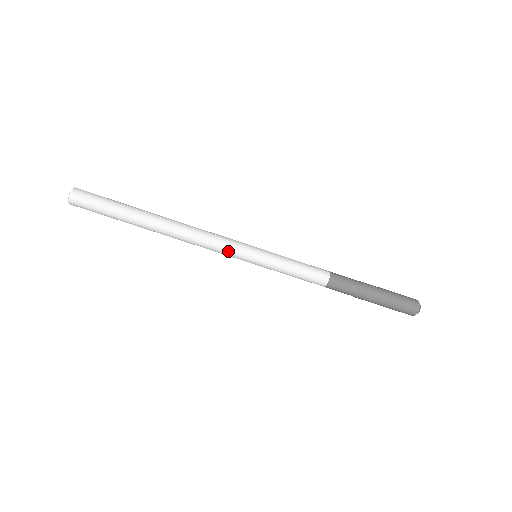
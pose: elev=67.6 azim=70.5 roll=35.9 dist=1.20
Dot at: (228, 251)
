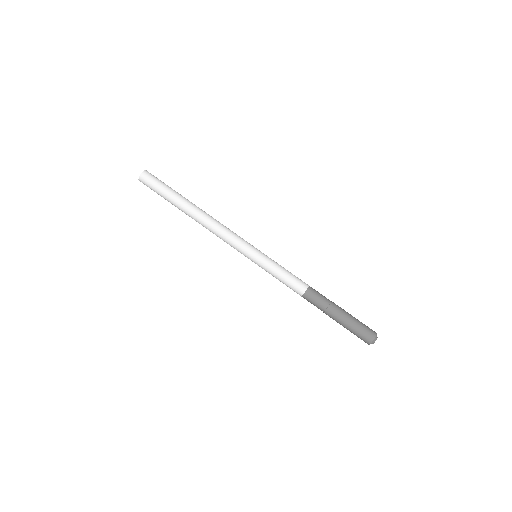
Dot at: (235, 246)
